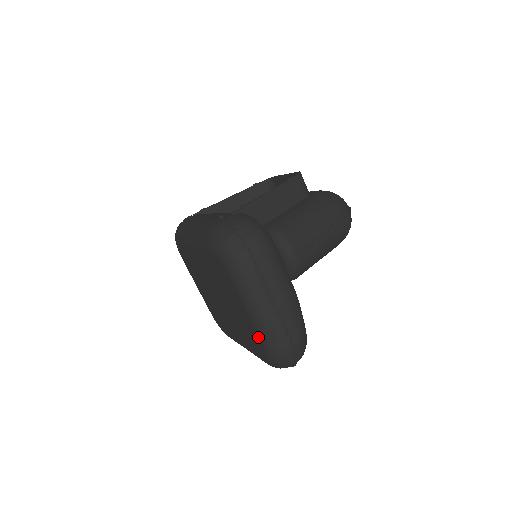
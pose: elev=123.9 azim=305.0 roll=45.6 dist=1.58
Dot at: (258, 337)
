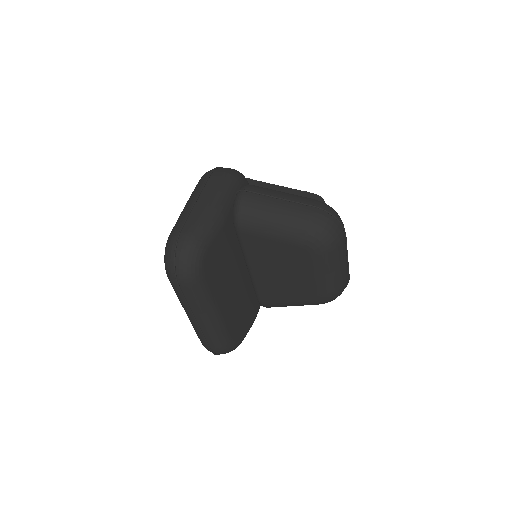
Dot at: occluded
